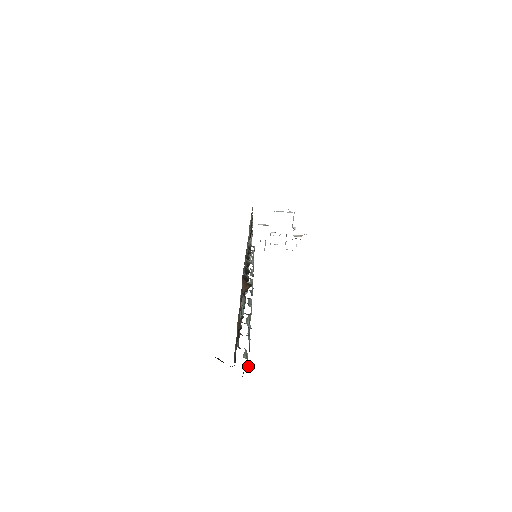
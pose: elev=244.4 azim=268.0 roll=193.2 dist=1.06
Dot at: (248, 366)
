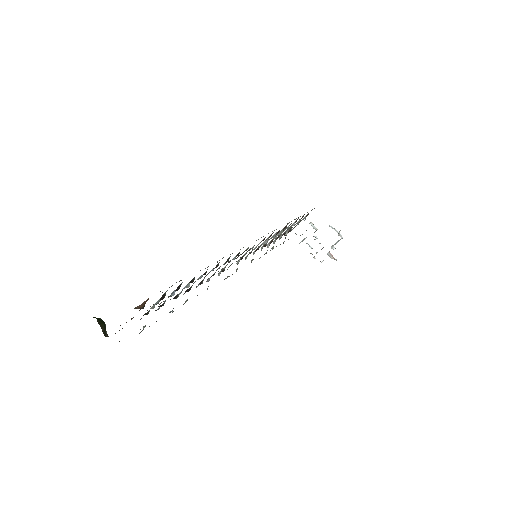
Dot at: occluded
